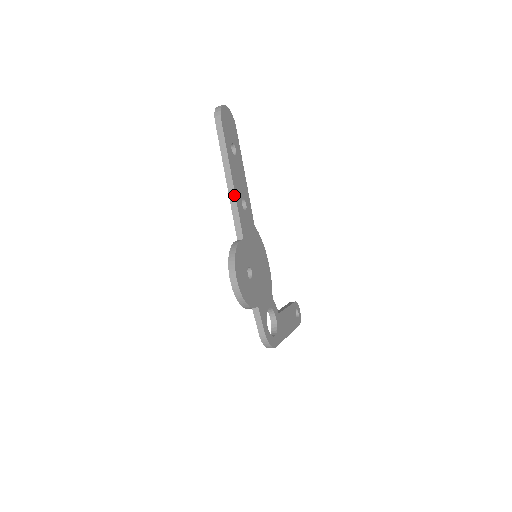
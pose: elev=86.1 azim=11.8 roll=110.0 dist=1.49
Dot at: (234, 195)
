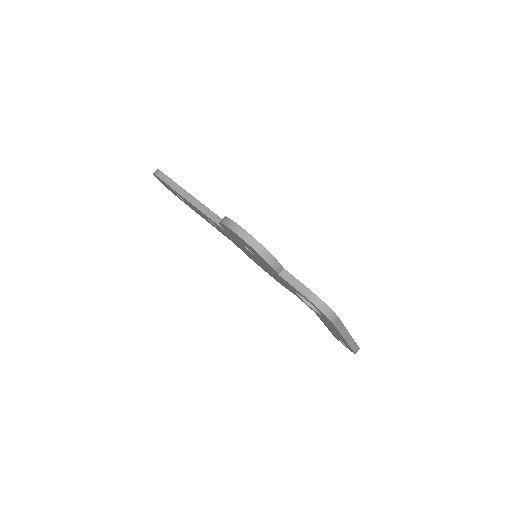
Dot at: (201, 204)
